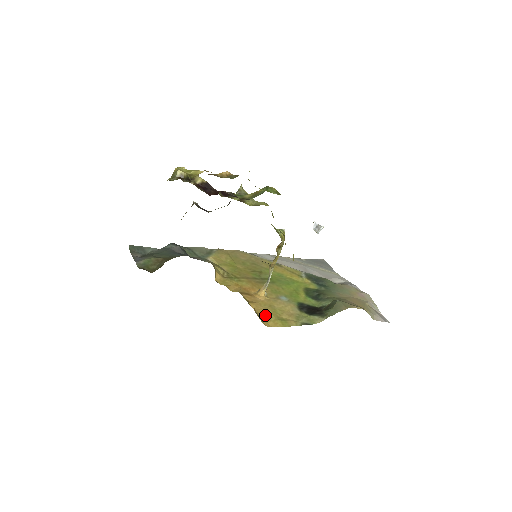
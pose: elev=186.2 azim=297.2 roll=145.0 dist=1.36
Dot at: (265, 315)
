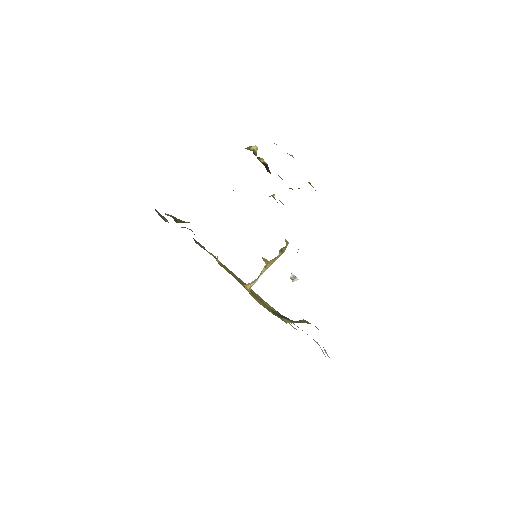
Dot at: occluded
